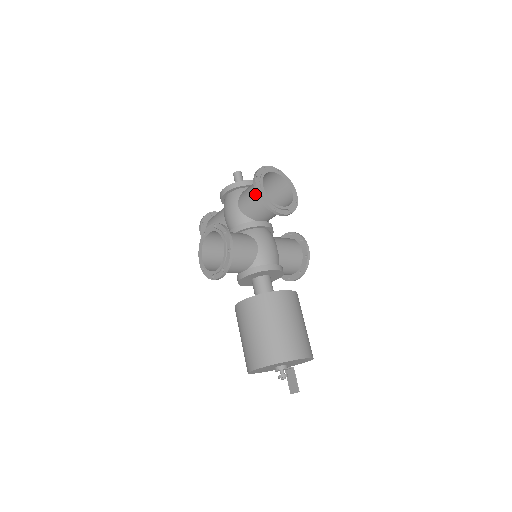
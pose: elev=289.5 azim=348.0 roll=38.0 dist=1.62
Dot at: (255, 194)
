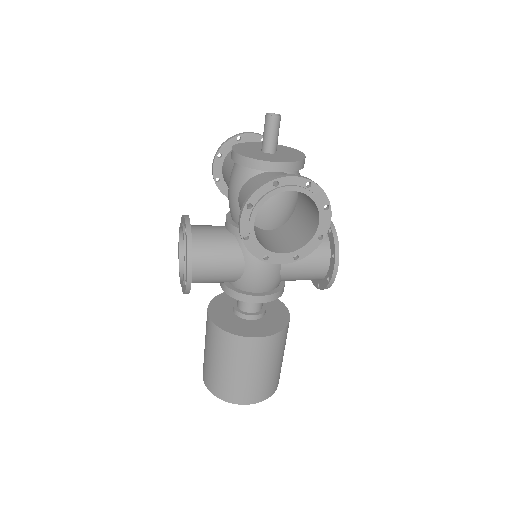
Dot at: occluded
